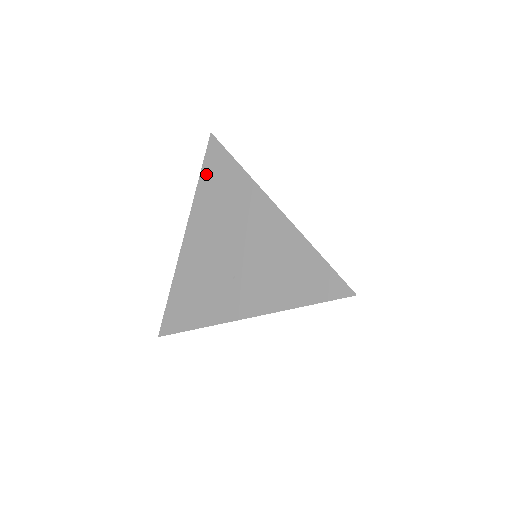
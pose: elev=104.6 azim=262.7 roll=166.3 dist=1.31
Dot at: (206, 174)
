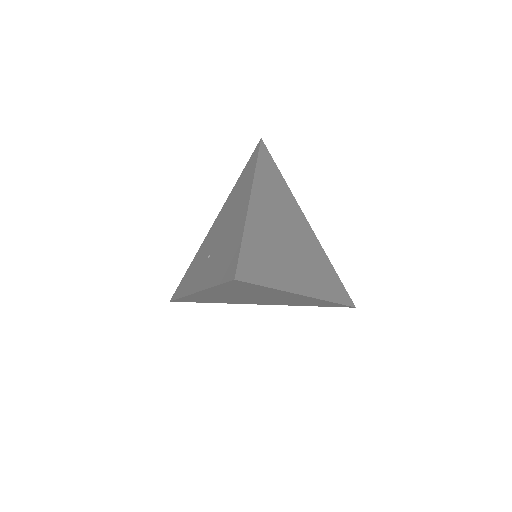
Dot at: (243, 172)
